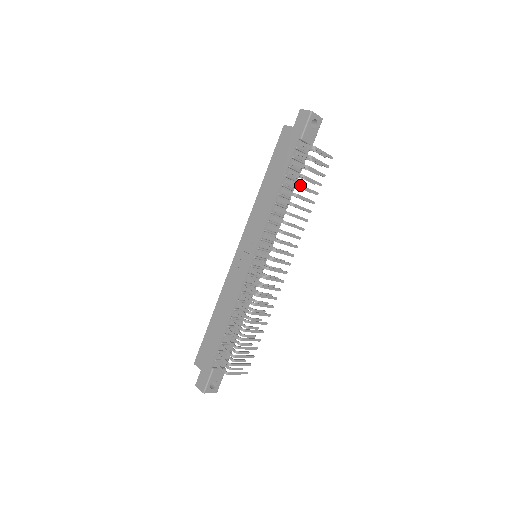
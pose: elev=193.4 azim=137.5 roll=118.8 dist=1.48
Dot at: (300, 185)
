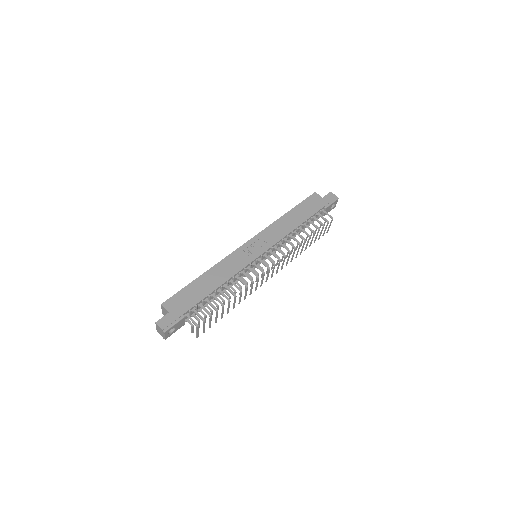
Dot at: occluded
